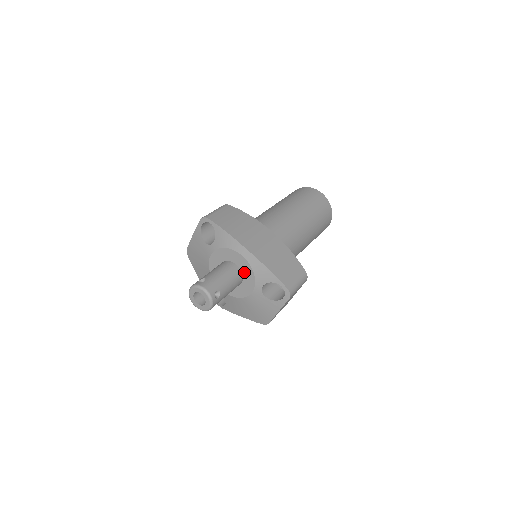
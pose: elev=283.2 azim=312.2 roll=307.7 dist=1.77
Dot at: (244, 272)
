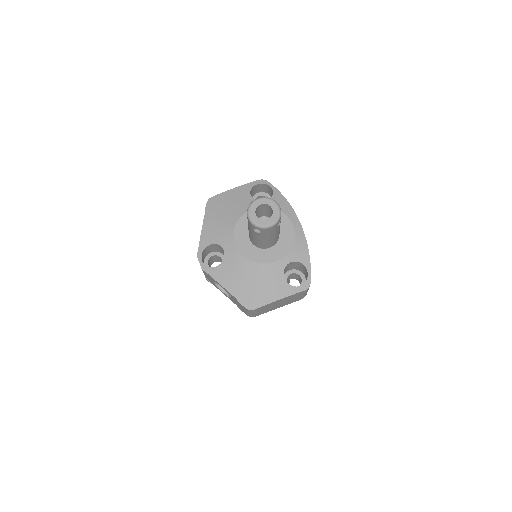
Dot at: (282, 239)
